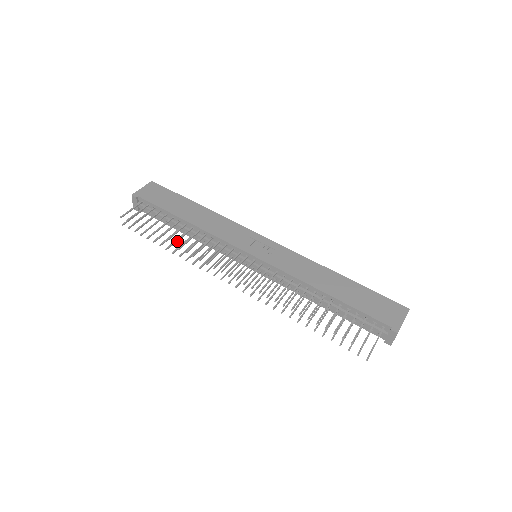
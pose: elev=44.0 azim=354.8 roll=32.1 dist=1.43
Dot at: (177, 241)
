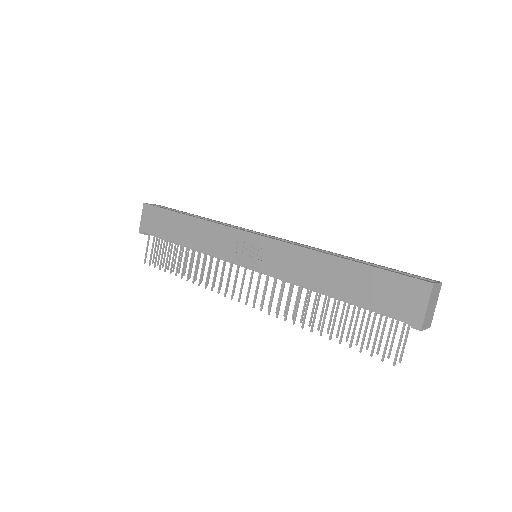
Dot at: (189, 273)
